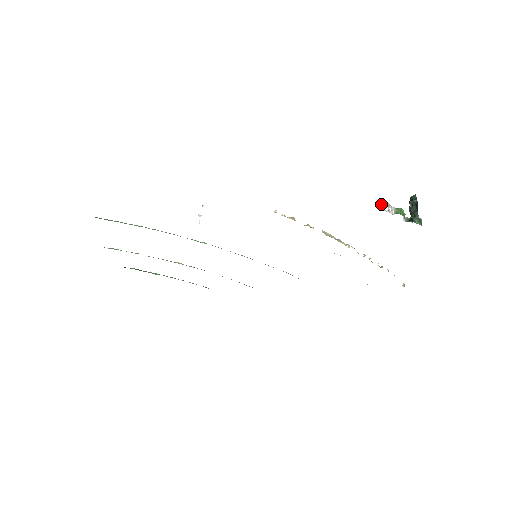
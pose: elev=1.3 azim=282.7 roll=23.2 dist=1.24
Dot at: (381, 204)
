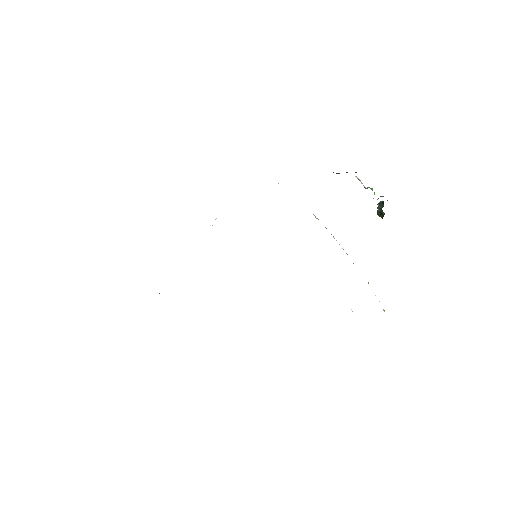
Dot at: (356, 177)
